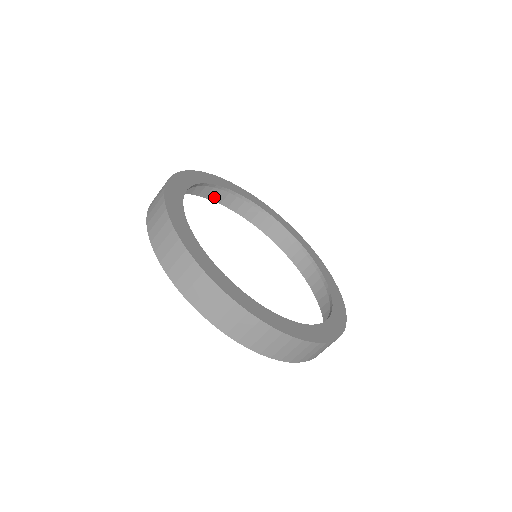
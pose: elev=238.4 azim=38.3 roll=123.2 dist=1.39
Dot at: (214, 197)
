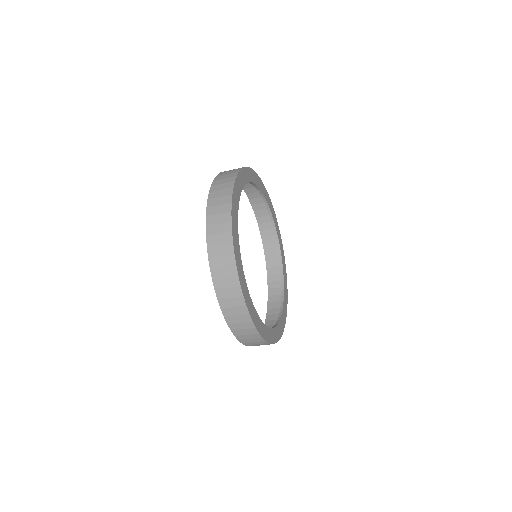
Dot at: occluded
